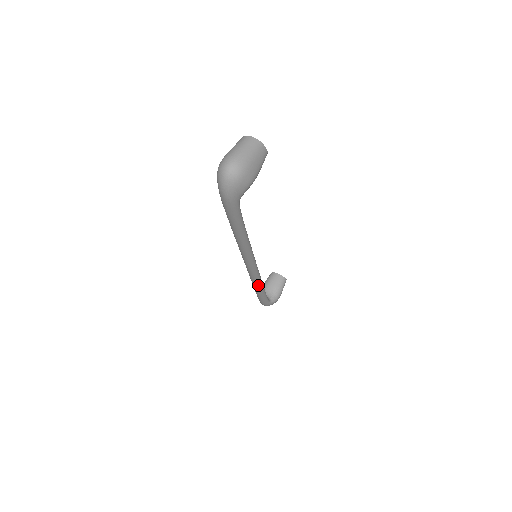
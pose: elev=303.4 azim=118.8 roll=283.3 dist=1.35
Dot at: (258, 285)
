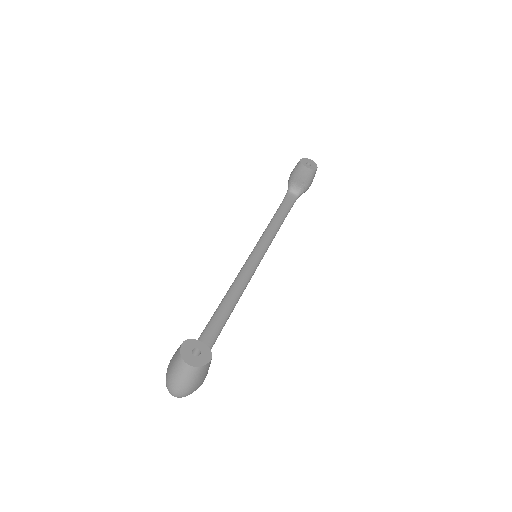
Dot at: occluded
